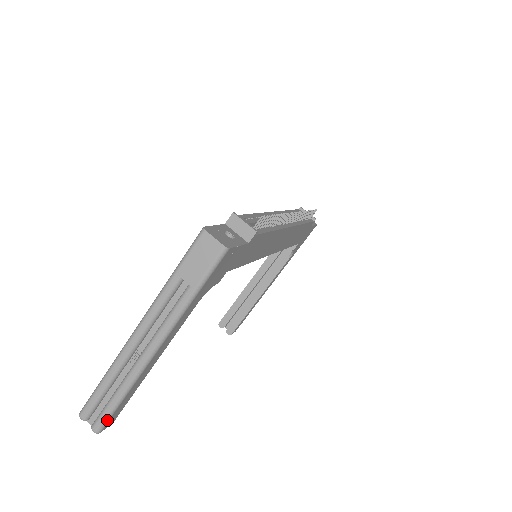
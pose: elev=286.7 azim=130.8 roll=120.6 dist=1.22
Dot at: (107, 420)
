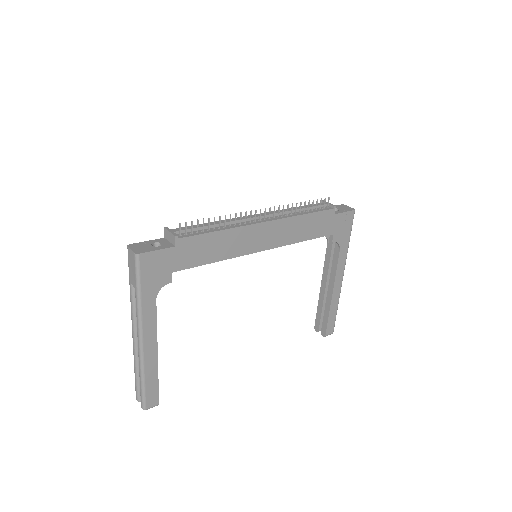
Dot at: (144, 399)
